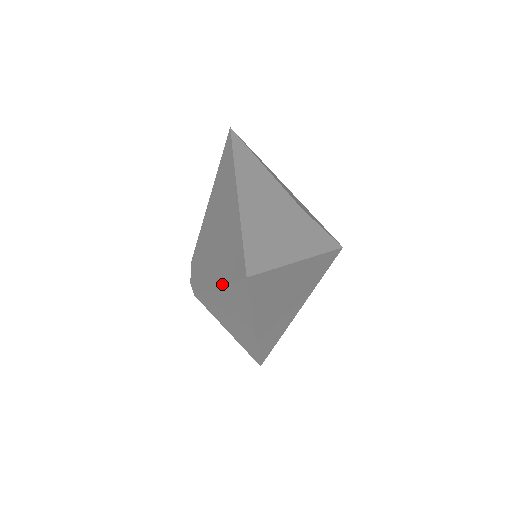
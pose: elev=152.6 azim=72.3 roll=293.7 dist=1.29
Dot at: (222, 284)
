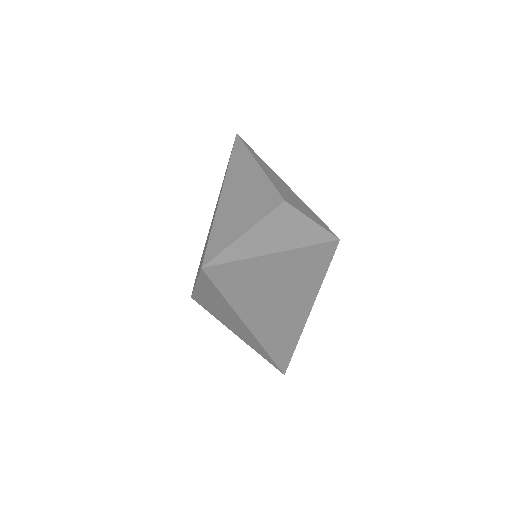
Dot at: occluded
